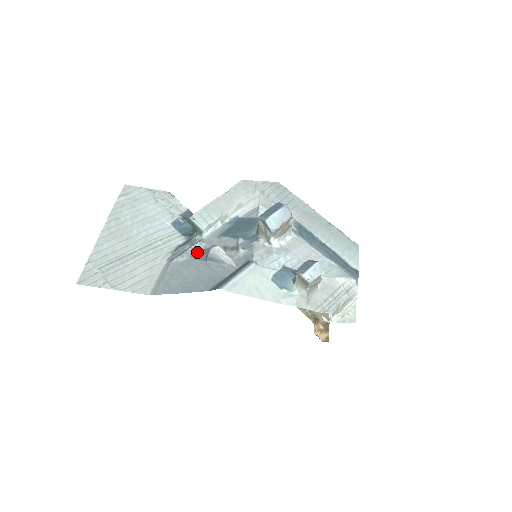
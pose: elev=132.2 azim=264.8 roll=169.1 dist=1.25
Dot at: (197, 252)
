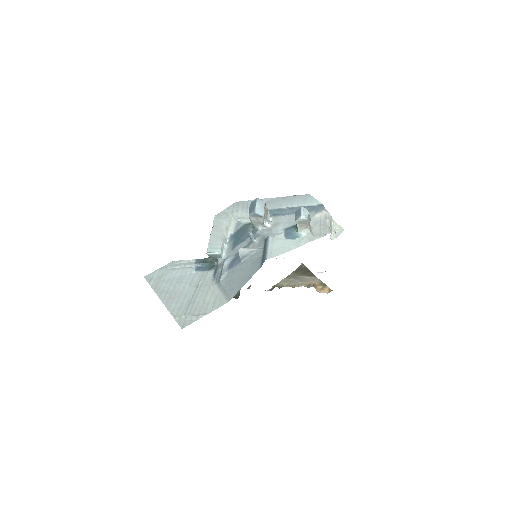
Dot at: (229, 265)
